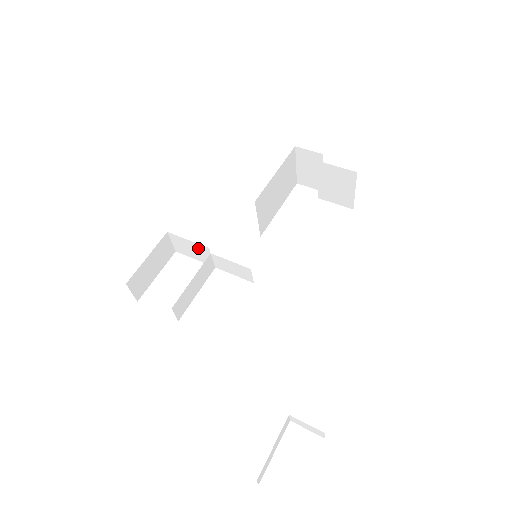
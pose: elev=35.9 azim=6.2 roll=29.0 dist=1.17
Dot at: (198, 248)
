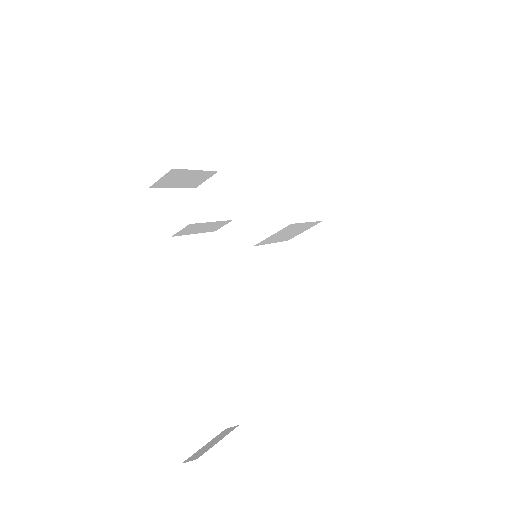
Dot at: (227, 206)
